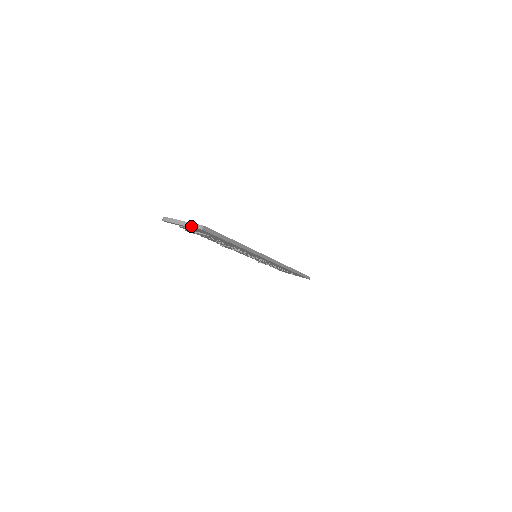
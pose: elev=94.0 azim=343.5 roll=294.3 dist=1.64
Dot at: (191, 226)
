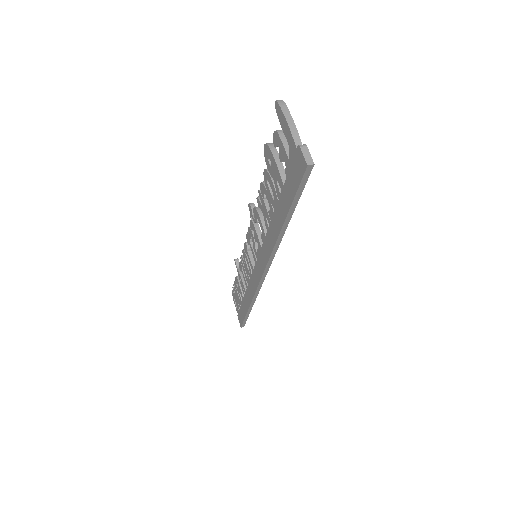
Dot at: (301, 146)
